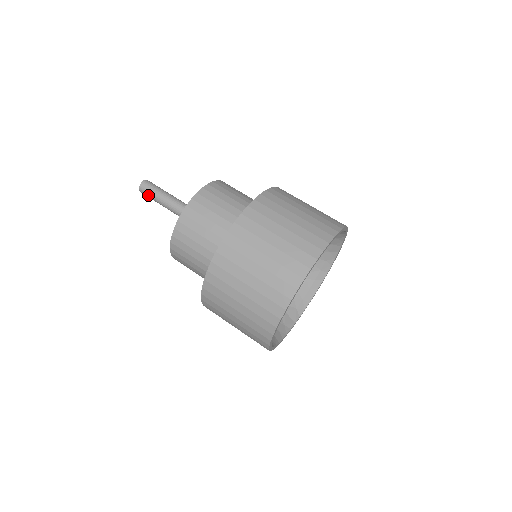
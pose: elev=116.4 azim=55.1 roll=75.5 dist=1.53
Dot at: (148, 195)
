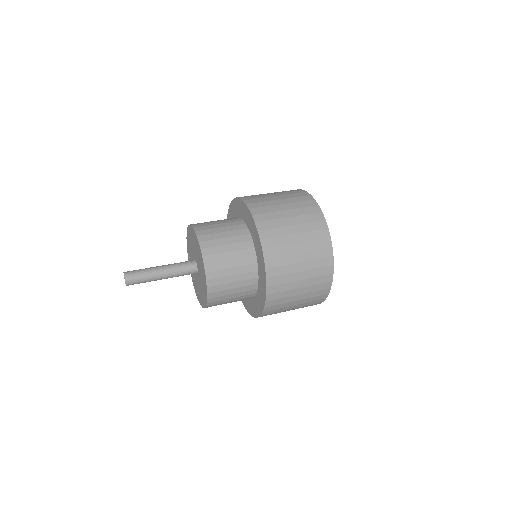
Dot at: (137, 274)
